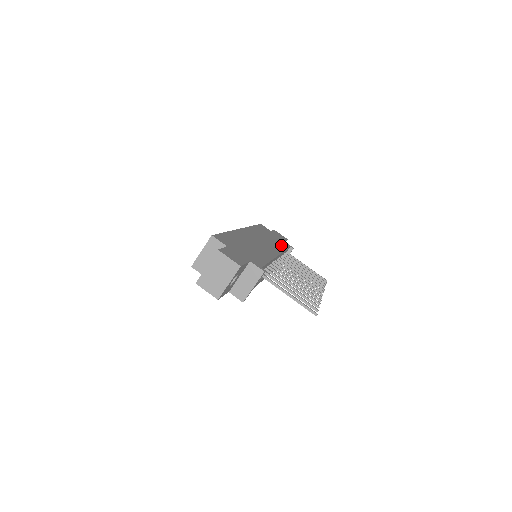
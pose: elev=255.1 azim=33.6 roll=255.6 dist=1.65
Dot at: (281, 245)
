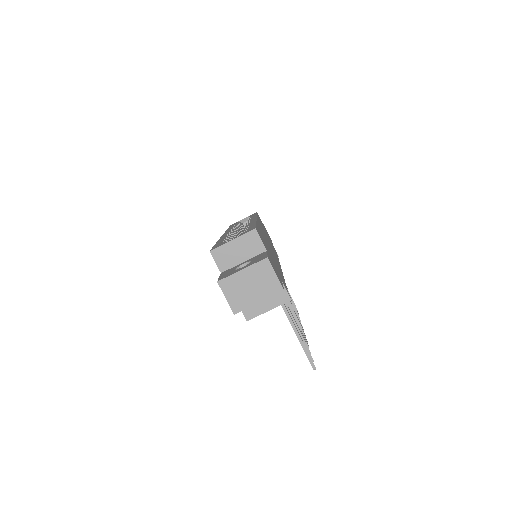
Dot at: occluded
